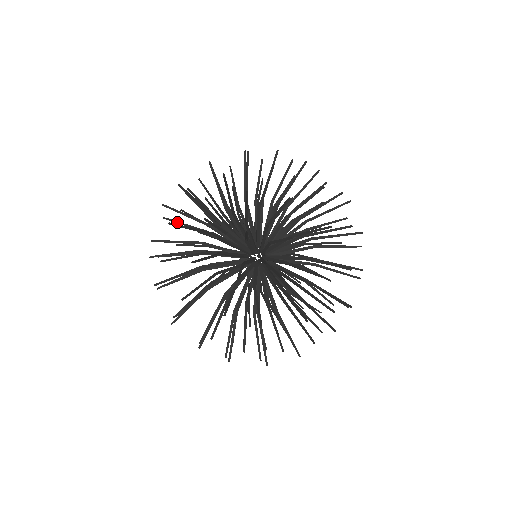
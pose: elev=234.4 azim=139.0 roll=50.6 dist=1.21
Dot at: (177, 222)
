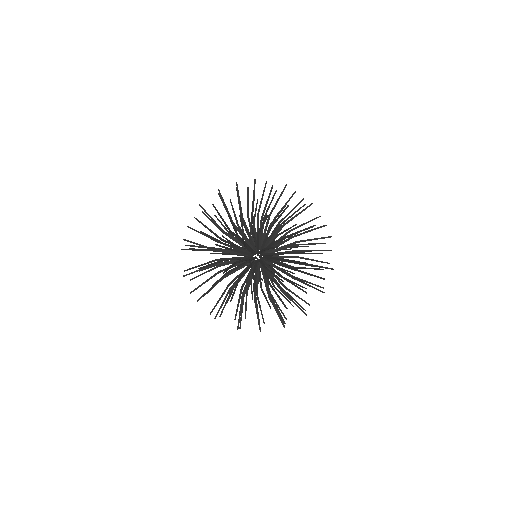
Dot at: occluded
